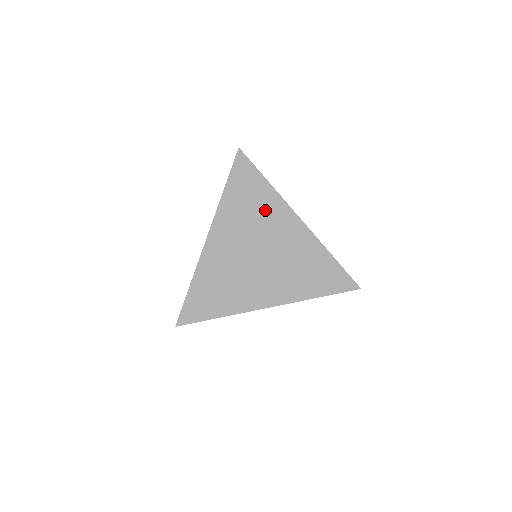
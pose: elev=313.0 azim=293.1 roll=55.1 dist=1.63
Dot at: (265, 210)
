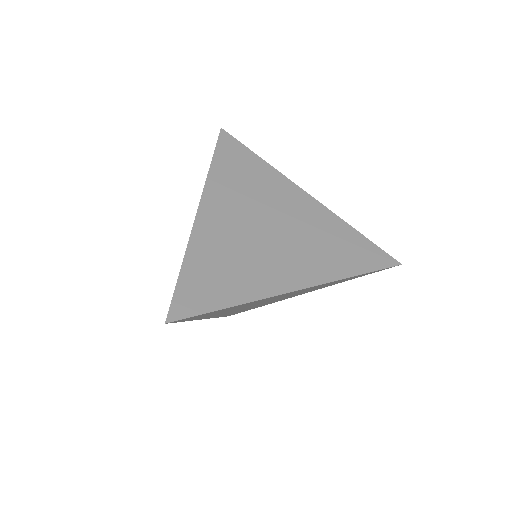
Dot at: (264, 184)
